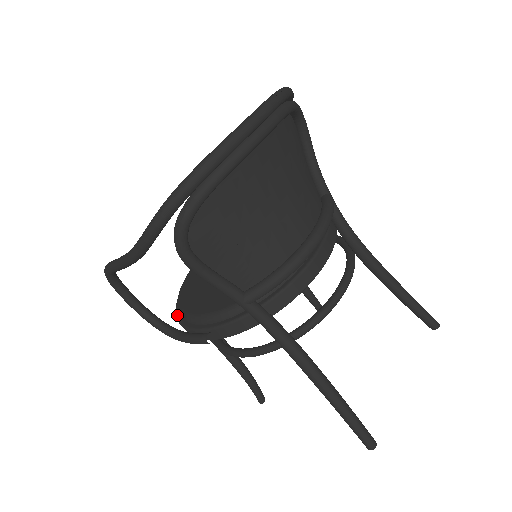
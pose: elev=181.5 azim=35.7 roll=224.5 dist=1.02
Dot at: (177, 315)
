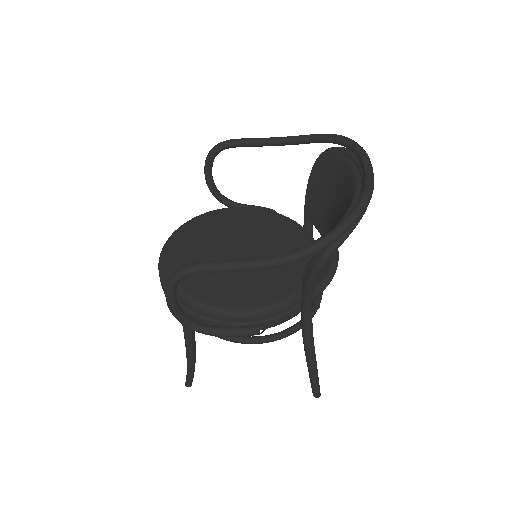
Dot at: (193, 311)
